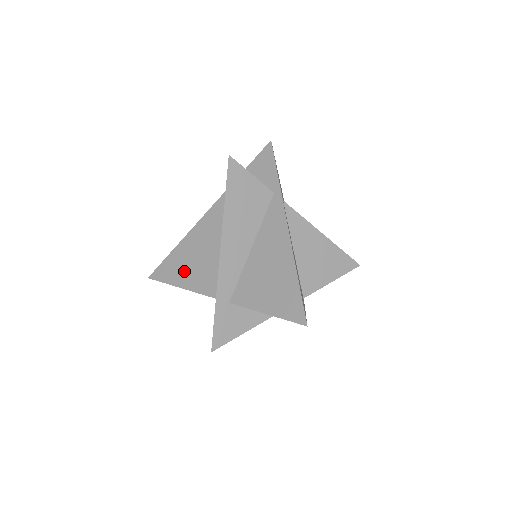
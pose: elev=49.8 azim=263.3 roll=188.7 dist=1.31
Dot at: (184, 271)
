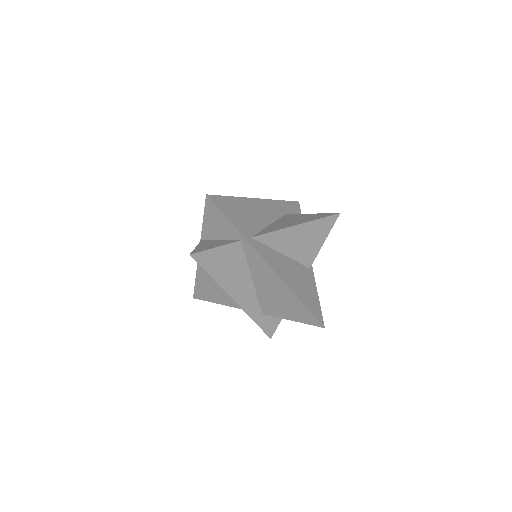
Dot at: (215, 295)
